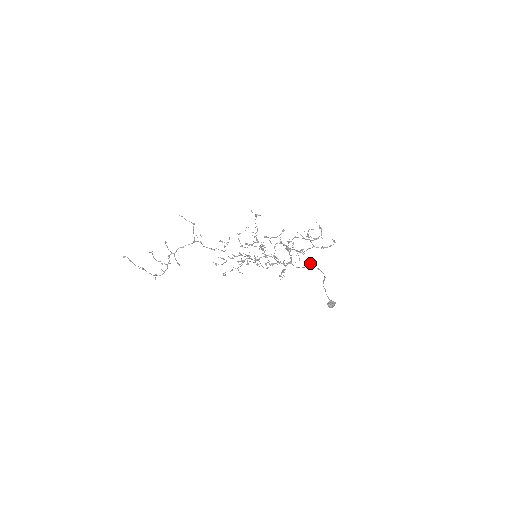
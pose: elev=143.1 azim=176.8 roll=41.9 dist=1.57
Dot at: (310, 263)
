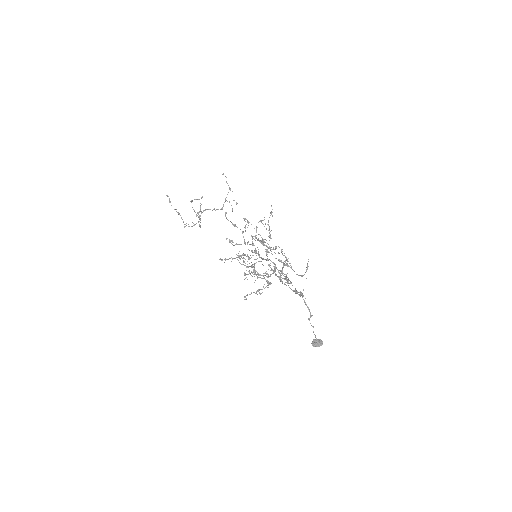
Dot at: occluded
